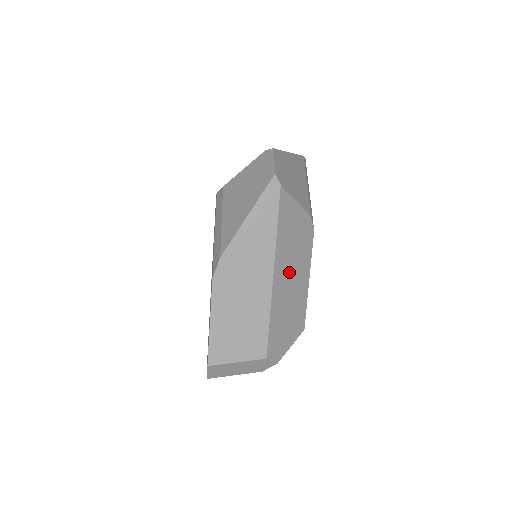
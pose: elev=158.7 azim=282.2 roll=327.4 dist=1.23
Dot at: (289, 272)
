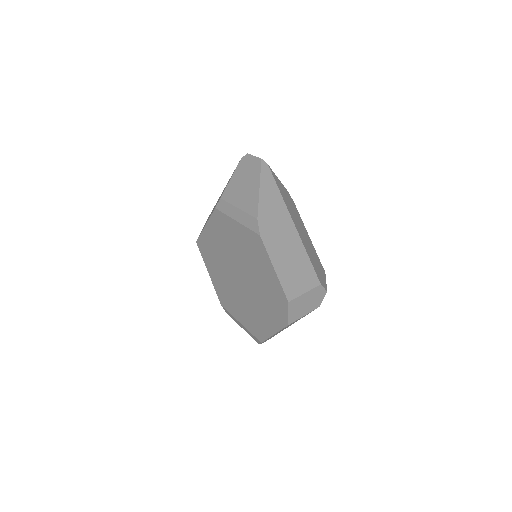
Dot at: (298, 225)
